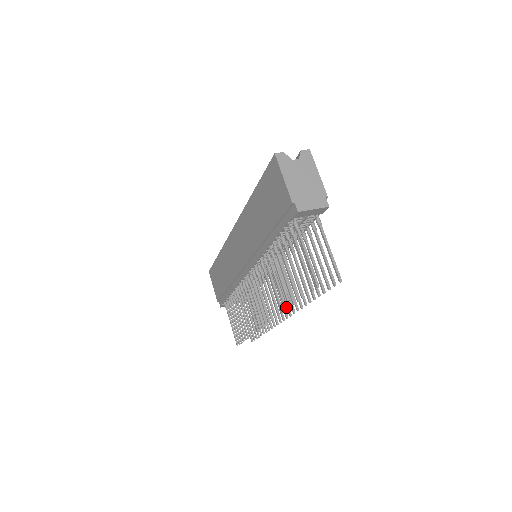
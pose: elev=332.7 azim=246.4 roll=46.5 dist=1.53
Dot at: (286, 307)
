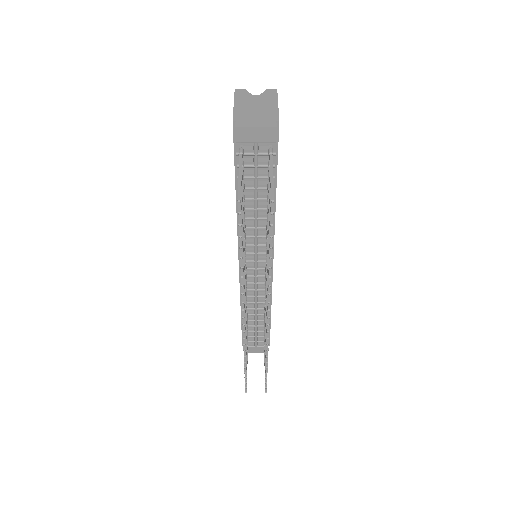
Dot at: (242, 273)
